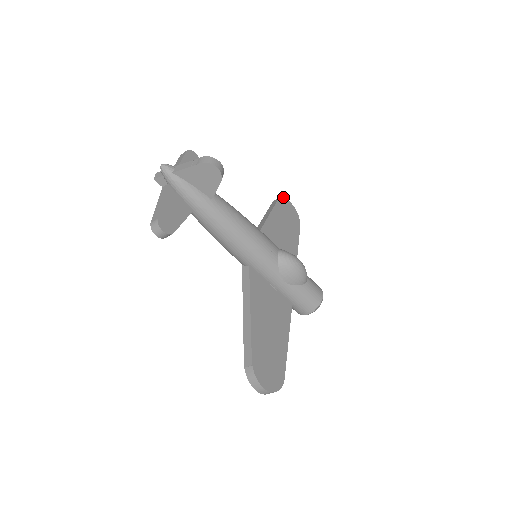
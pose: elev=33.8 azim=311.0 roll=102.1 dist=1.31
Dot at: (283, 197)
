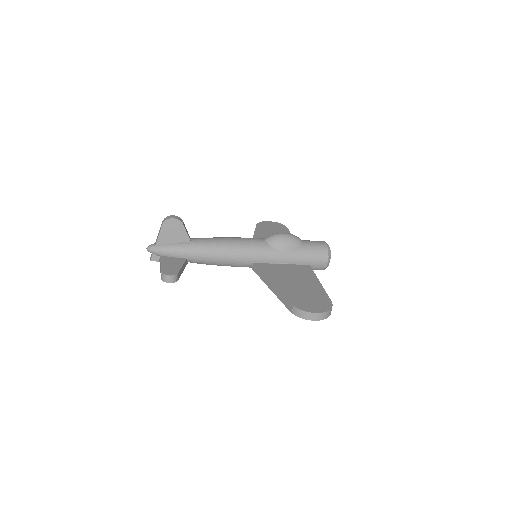
Dot at: (260, 222)
